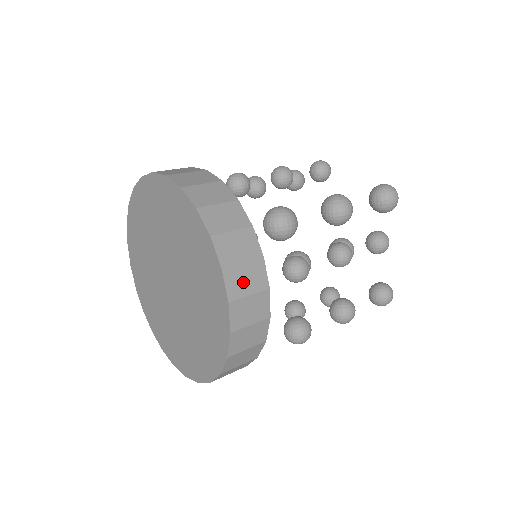
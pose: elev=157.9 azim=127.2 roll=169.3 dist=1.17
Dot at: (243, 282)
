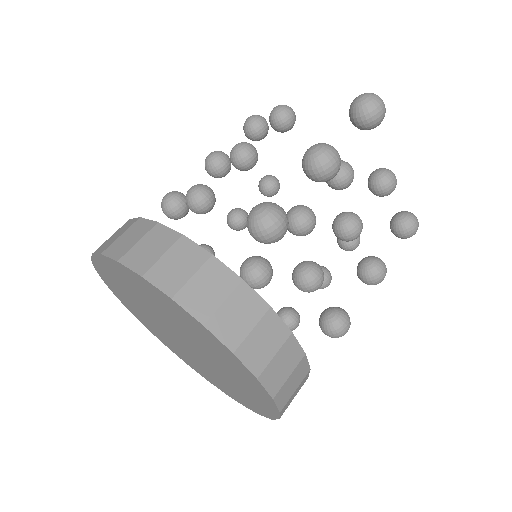
Dot at: (262, 348)
